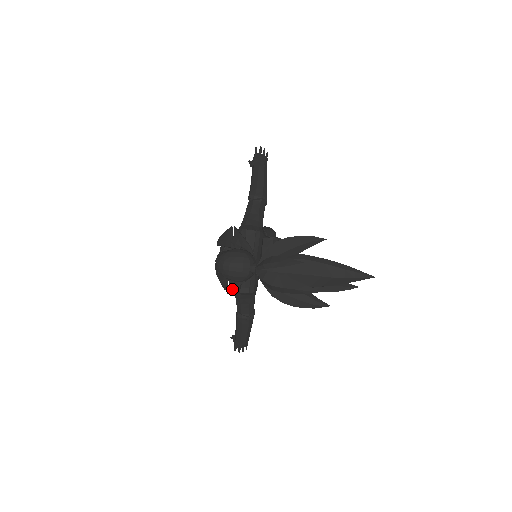
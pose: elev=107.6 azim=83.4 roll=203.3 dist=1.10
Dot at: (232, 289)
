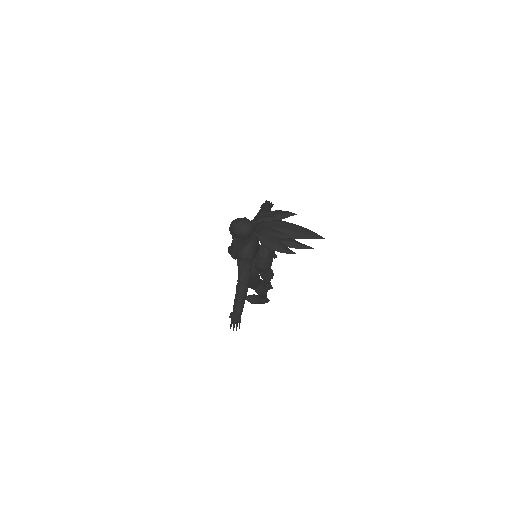
Dot at: (237, 251)
